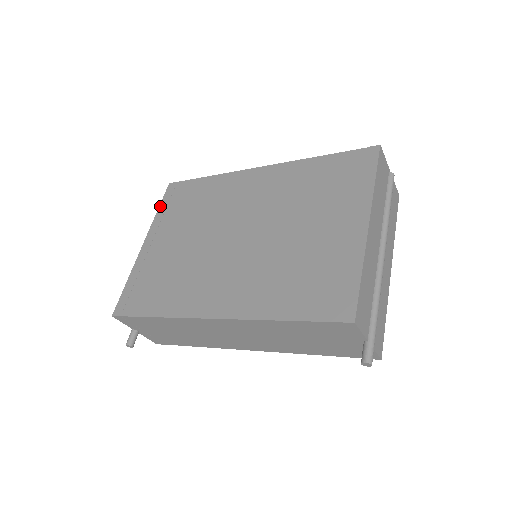
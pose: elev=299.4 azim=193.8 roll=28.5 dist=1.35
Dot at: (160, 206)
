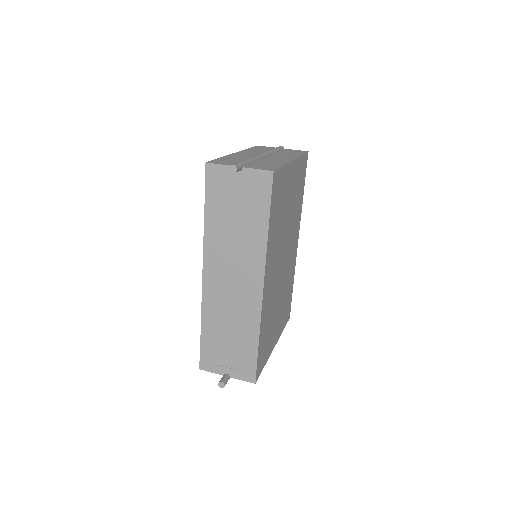
Dot at: occluded
